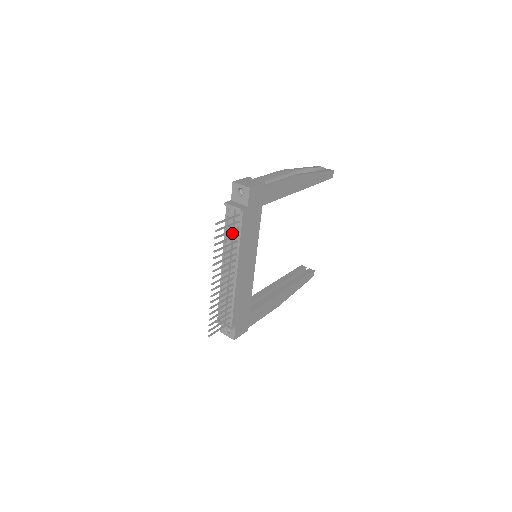
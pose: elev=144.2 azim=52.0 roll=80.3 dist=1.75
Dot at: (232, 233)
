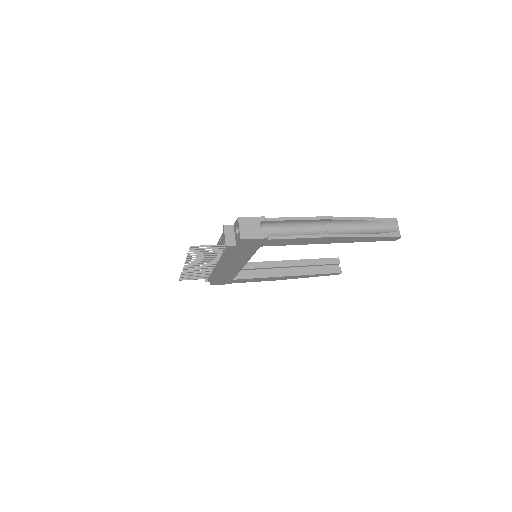
Dot at: occluded
